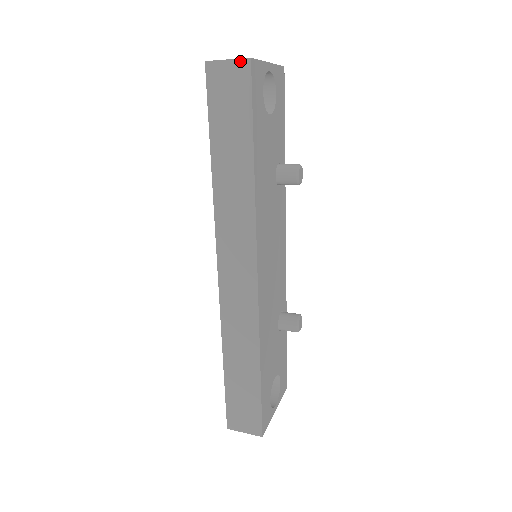
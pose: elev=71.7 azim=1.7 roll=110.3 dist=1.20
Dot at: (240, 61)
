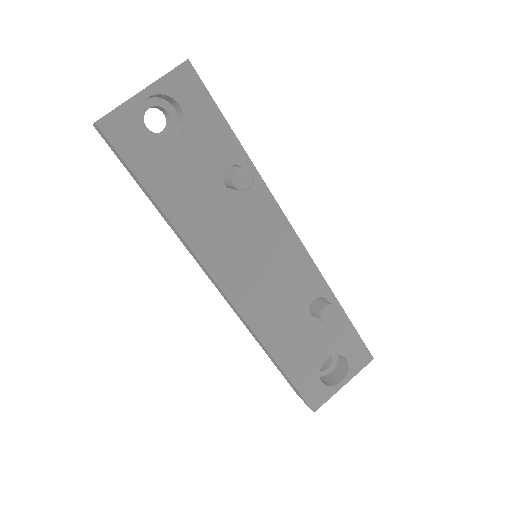
Dot at: (96, 125)
